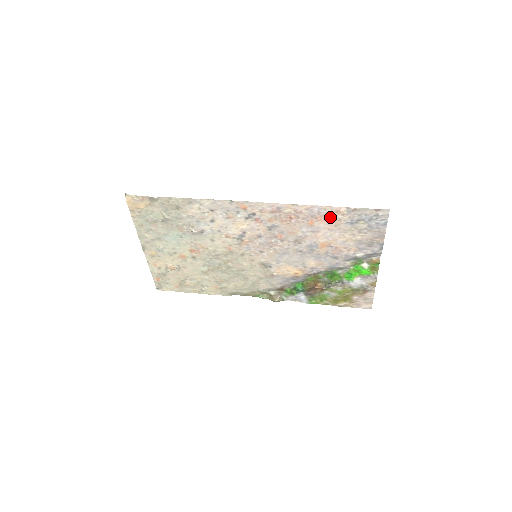
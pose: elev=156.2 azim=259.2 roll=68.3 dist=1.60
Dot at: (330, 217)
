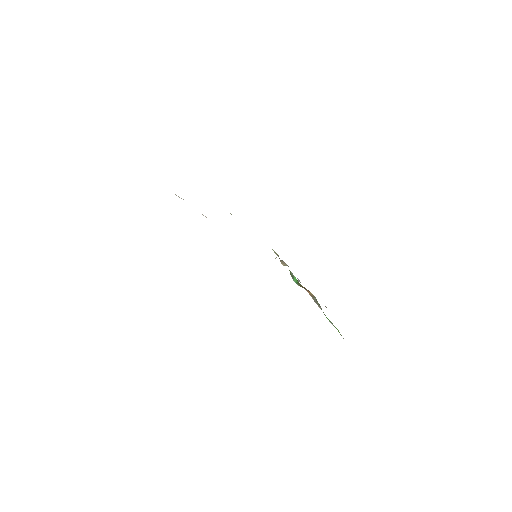
Dot at: occluded
